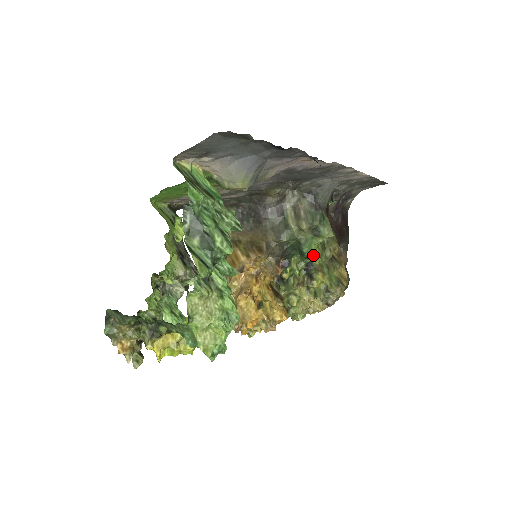
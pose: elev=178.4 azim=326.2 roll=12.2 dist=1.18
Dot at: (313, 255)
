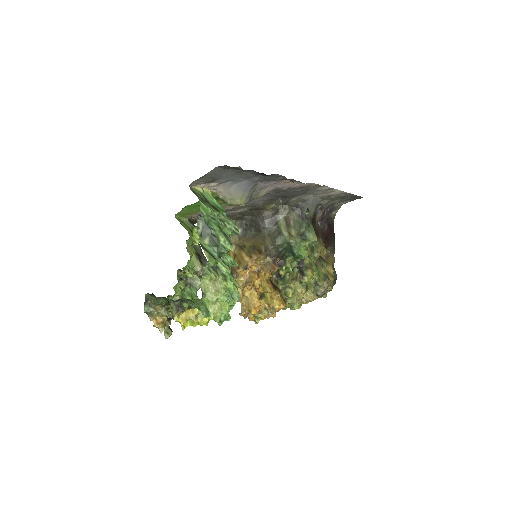
Dot at: (302, 255)
